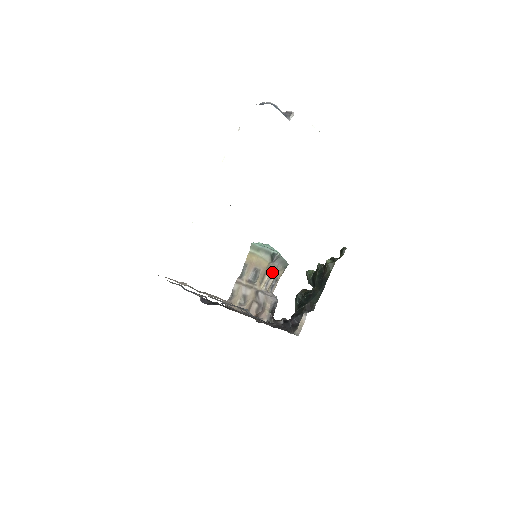
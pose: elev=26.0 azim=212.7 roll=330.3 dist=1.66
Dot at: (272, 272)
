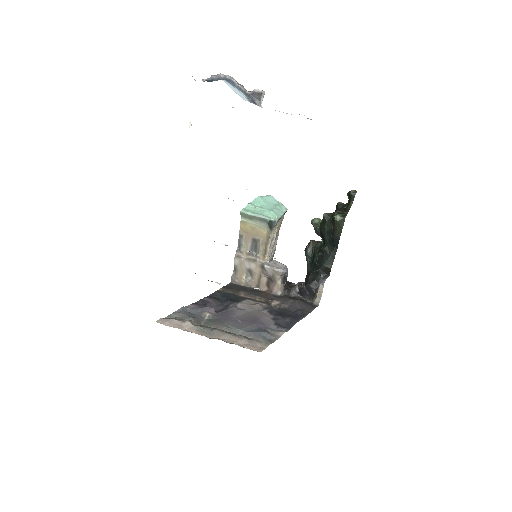
Dot at: (273, 234)
